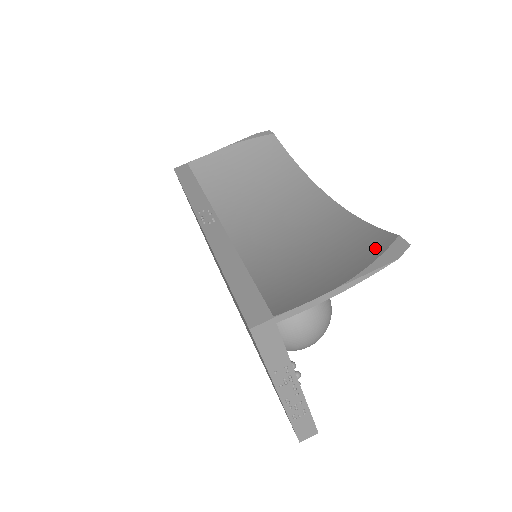
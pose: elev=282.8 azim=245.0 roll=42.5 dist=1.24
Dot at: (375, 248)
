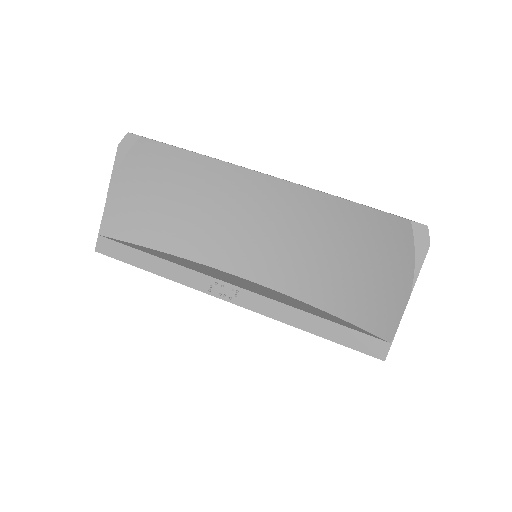
Dot at: (399, 239)
